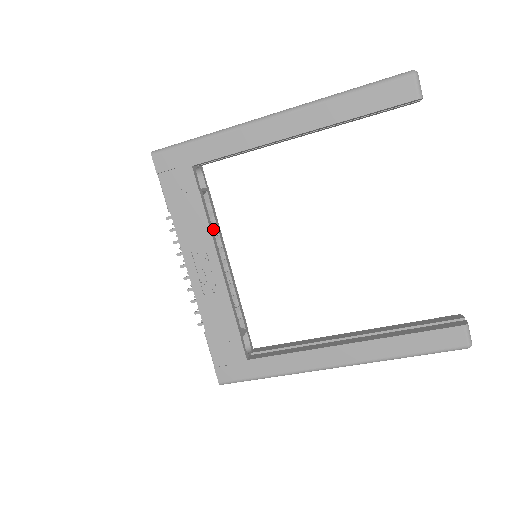
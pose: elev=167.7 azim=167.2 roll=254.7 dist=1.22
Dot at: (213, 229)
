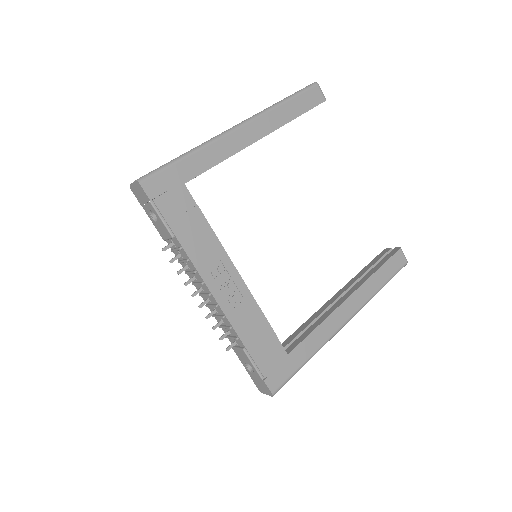
Dot at: occluded
